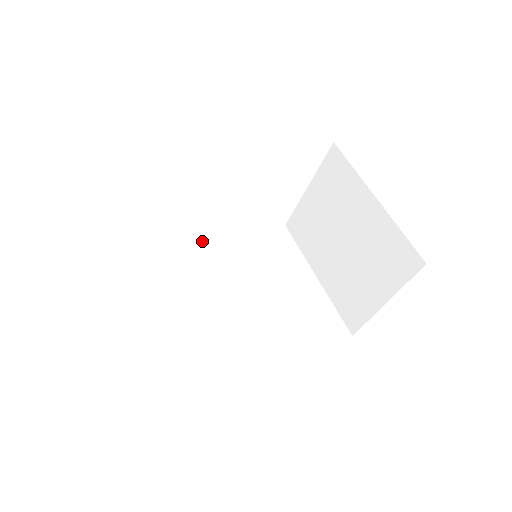
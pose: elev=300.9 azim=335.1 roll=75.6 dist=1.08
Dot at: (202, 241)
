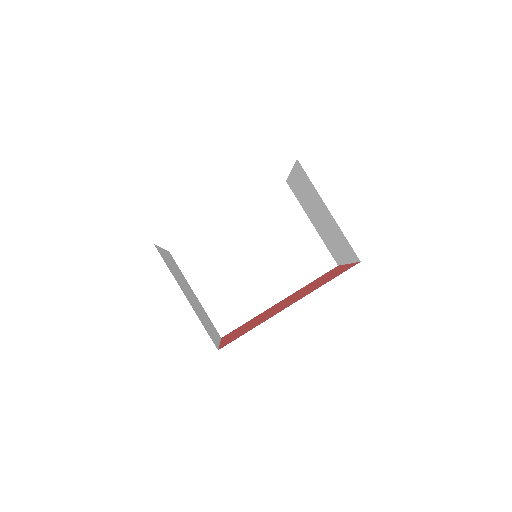
Dot at: (226, 222)
